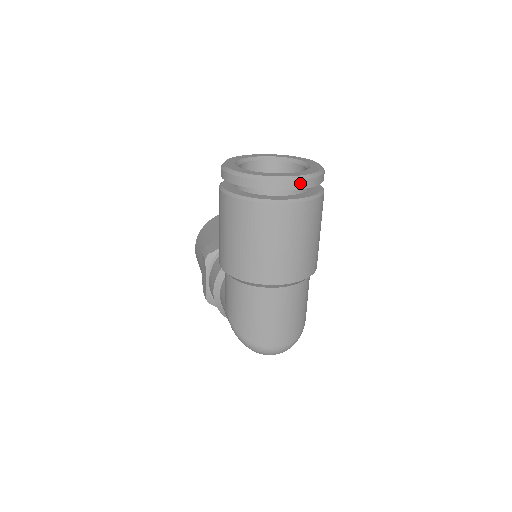
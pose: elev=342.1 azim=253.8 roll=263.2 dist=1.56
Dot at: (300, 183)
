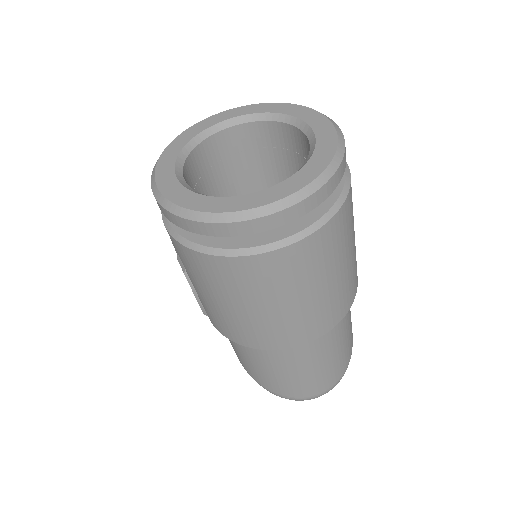
Dot at: (308, 201)
